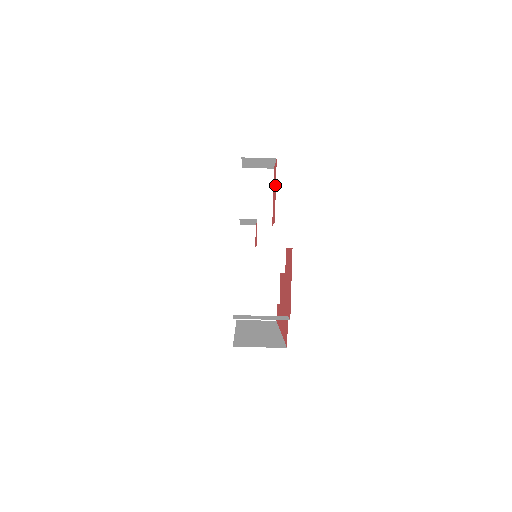
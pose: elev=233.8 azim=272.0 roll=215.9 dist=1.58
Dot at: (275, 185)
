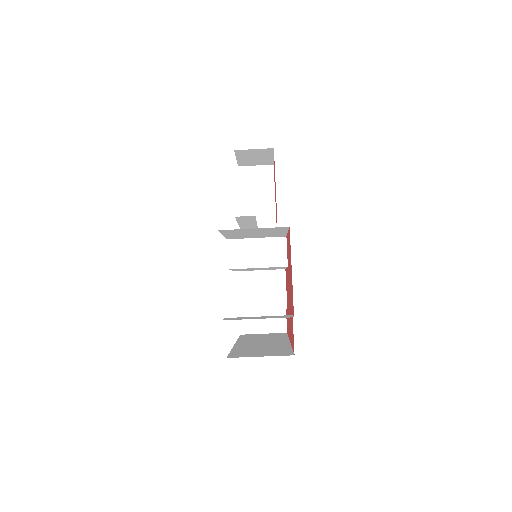
Dot at: occluded
